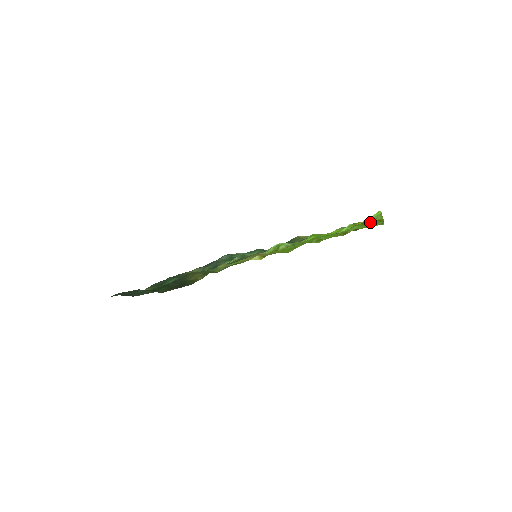
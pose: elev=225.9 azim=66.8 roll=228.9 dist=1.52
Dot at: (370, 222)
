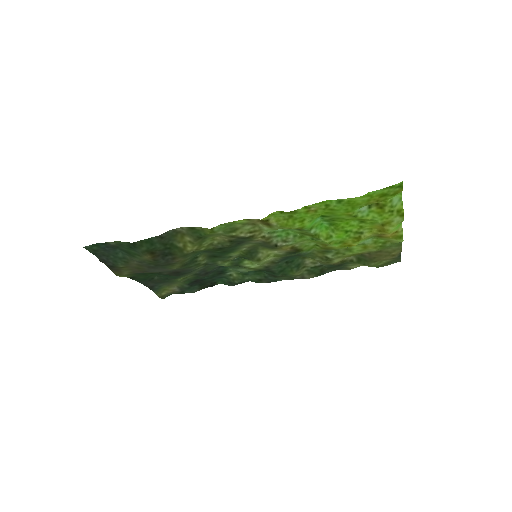
Dot at: (388, 208)
